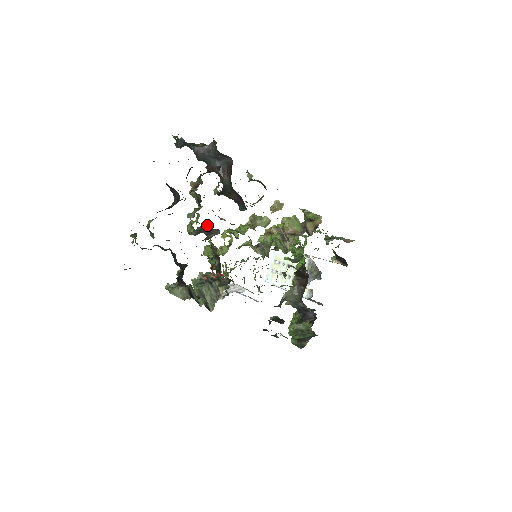
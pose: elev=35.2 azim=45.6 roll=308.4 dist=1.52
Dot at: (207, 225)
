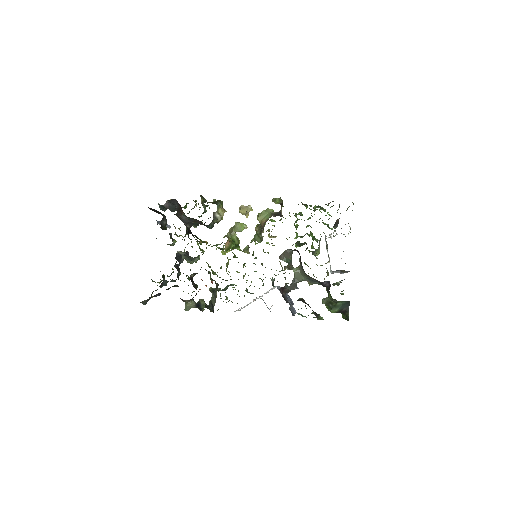
Dot at: (181, 252)
